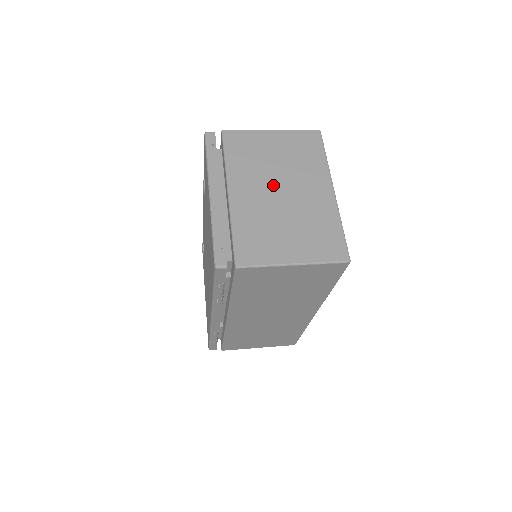
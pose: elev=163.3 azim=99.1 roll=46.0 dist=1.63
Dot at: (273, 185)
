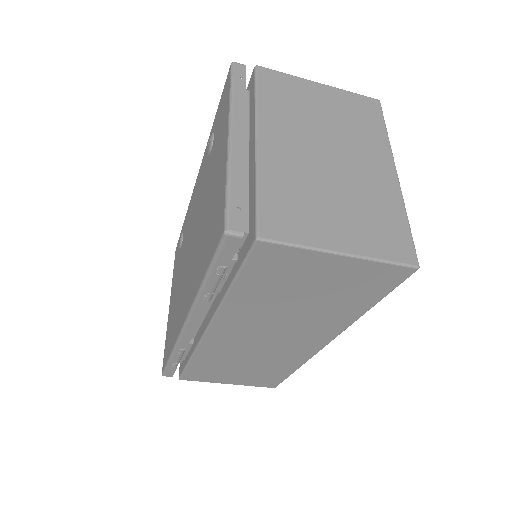
Dot at: (318, 145)
